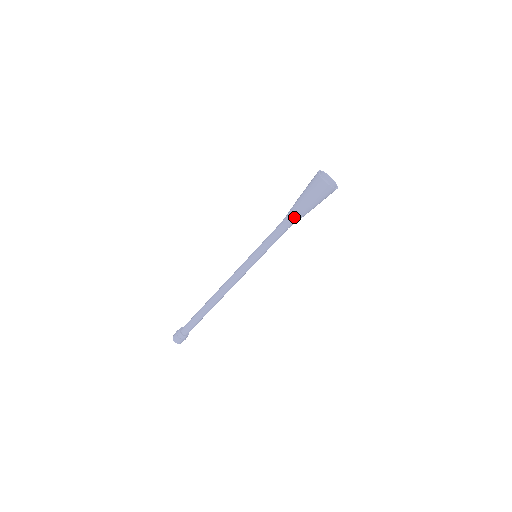
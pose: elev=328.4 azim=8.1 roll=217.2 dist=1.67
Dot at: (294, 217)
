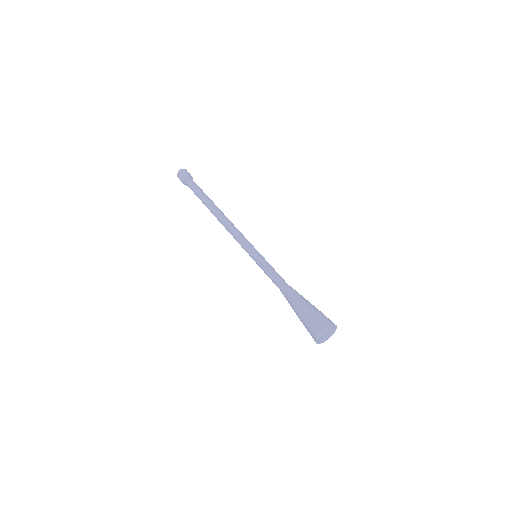
Dot at: (288, 301)
